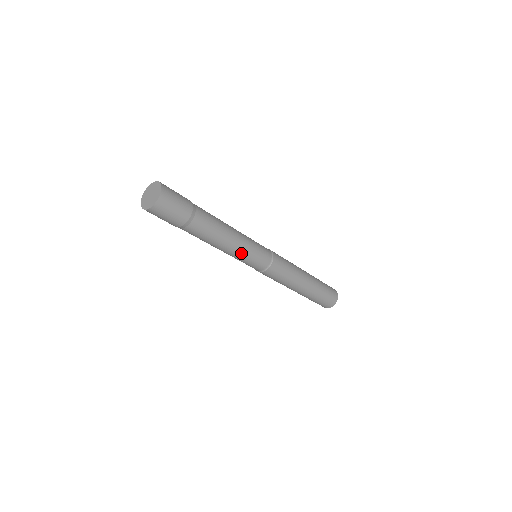
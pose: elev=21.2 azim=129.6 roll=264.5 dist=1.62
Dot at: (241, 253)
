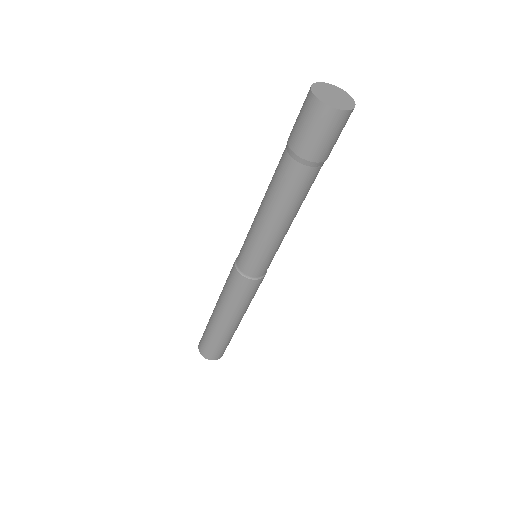
Dot at: (278, 242)
